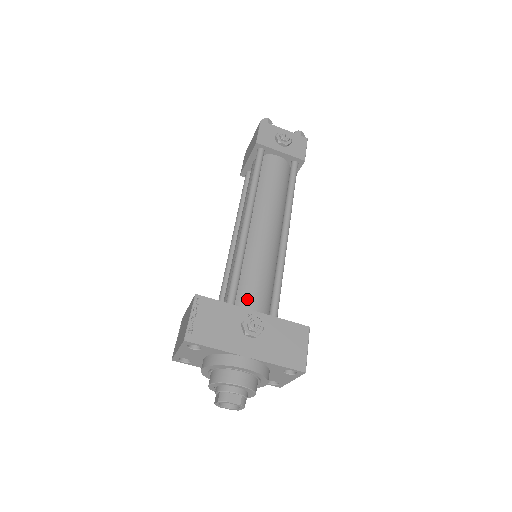
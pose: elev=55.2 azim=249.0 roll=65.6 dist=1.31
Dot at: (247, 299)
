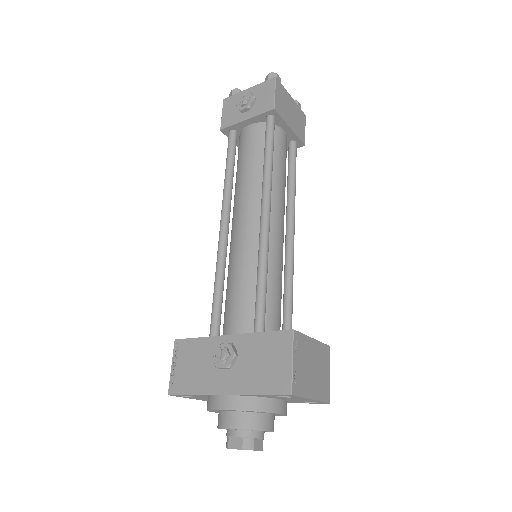
Dot at: (229, 321)
